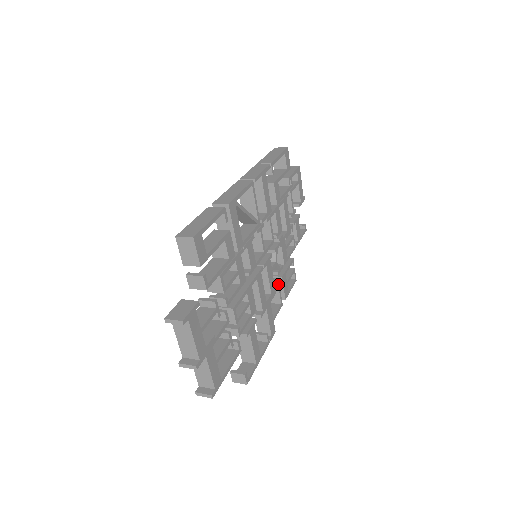
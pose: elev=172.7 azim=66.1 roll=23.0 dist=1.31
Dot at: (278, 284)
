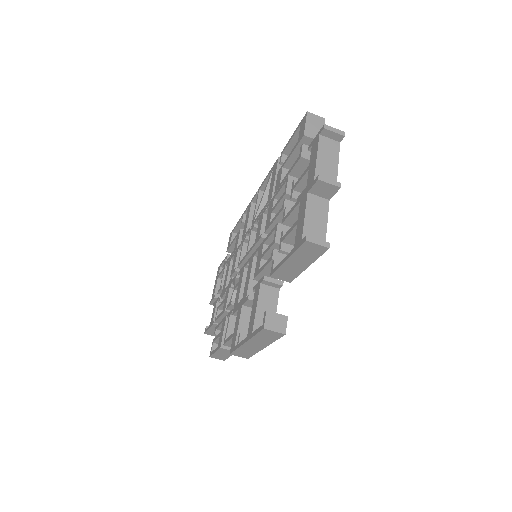
Dot at: occluded
